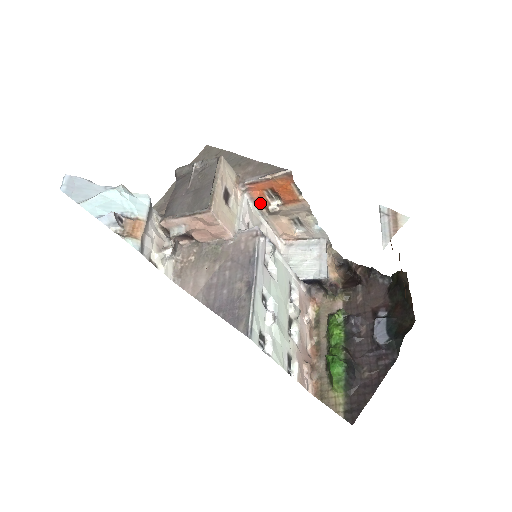
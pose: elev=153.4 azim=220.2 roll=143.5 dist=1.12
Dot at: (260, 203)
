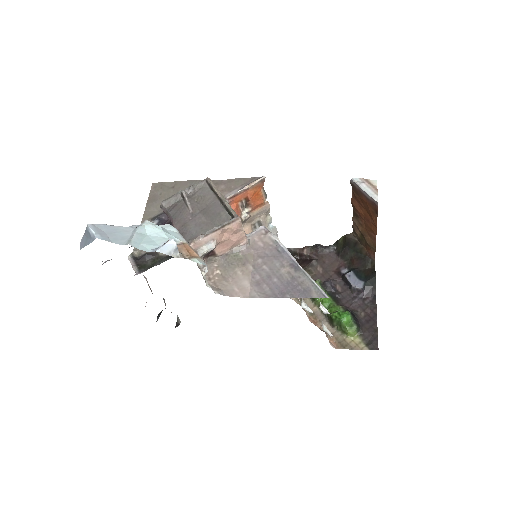
Dot at: occluded
